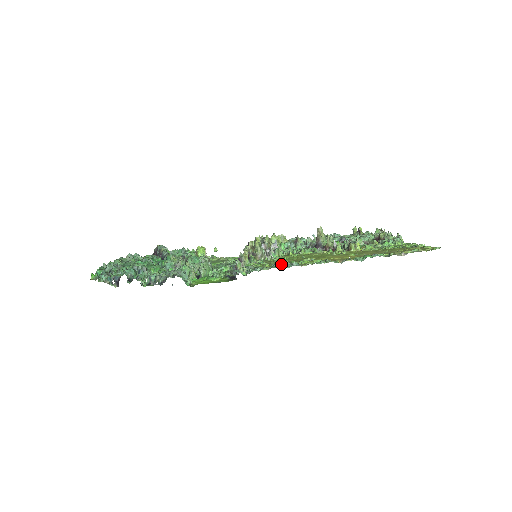
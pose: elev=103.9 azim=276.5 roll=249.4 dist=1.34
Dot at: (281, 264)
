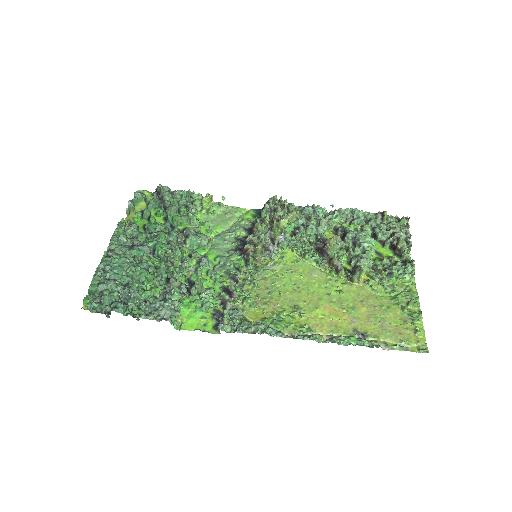
Dot at: (266, 328)
